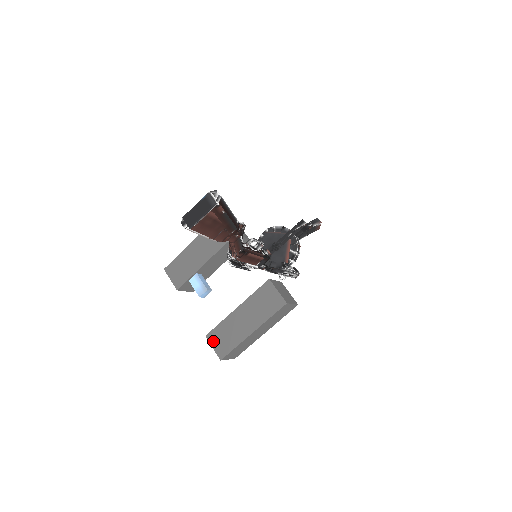
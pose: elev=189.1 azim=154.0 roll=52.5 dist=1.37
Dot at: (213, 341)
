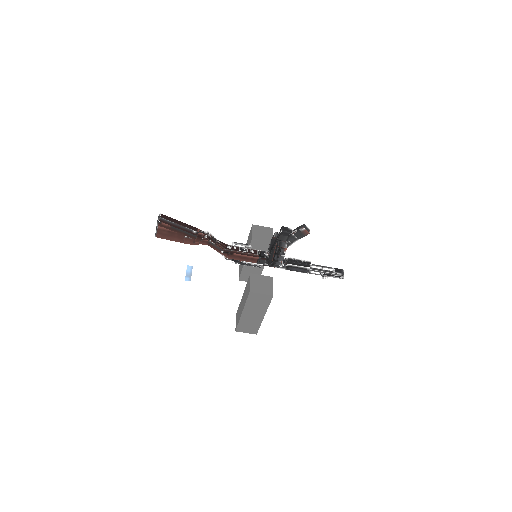
Dot at: (236, 317)
